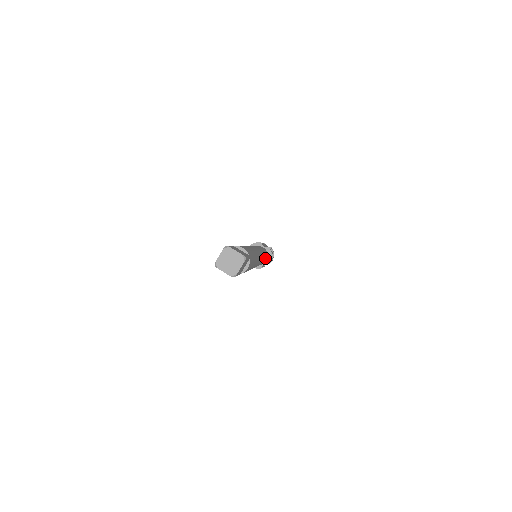
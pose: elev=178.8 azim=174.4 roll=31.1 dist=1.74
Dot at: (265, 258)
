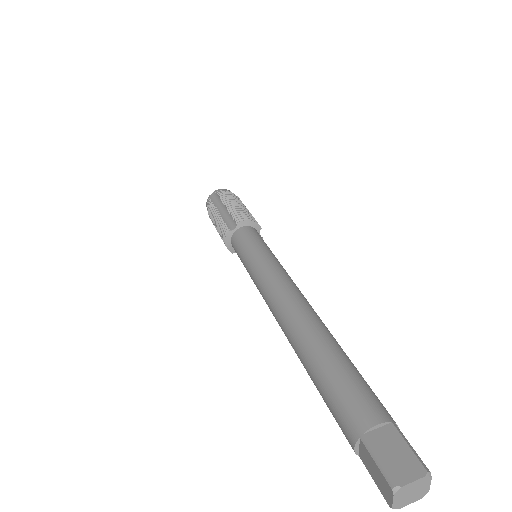
Dot at: occluded
